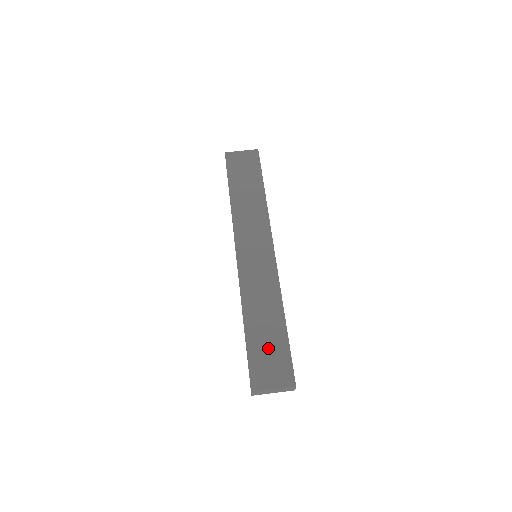
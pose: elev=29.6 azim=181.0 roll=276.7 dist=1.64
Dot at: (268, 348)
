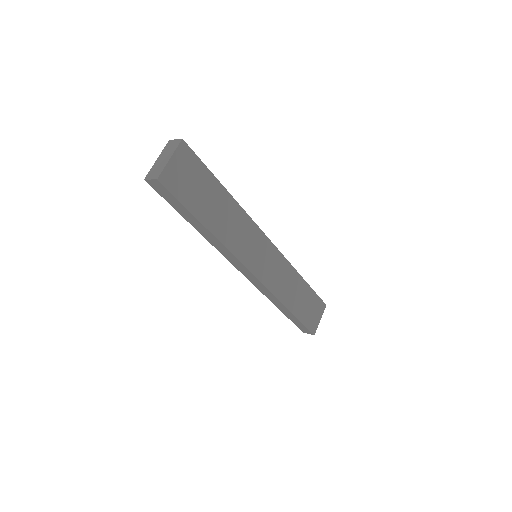
Dot at: (307, 306)
